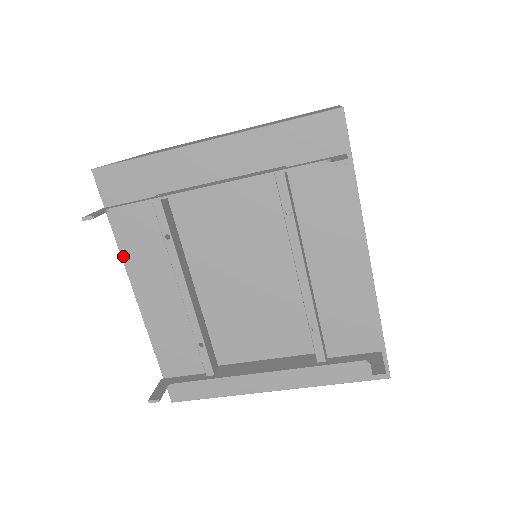
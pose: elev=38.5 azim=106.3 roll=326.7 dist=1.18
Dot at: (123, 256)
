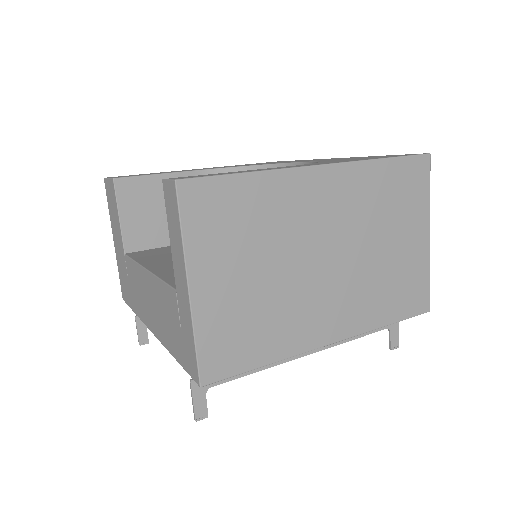
Dot at: occluded
